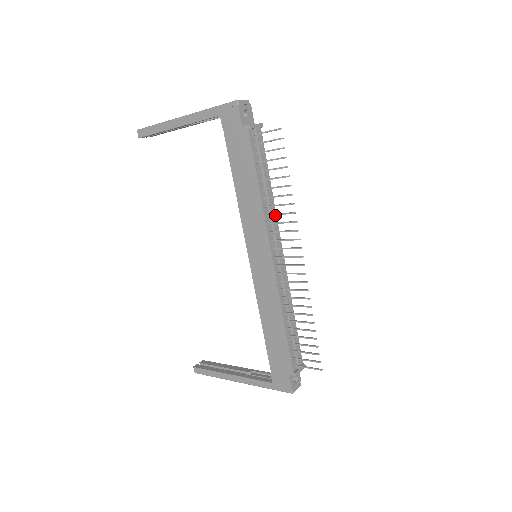
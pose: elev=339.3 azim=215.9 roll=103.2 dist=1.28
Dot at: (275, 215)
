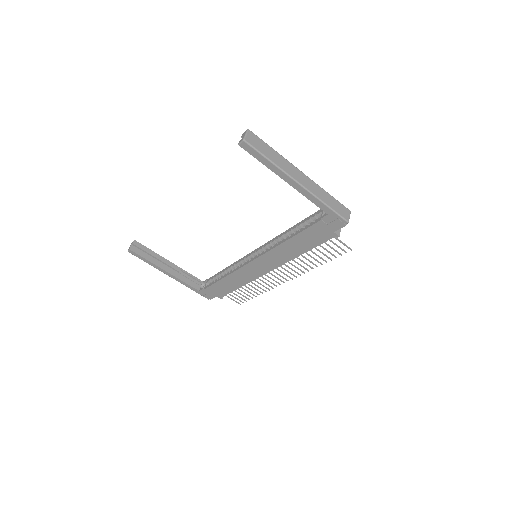
Dot at: occluded
